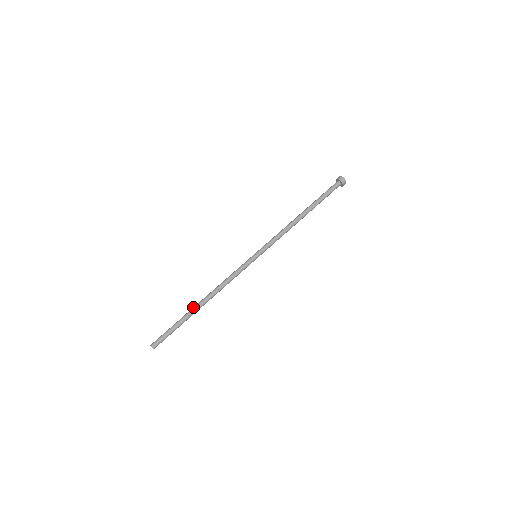
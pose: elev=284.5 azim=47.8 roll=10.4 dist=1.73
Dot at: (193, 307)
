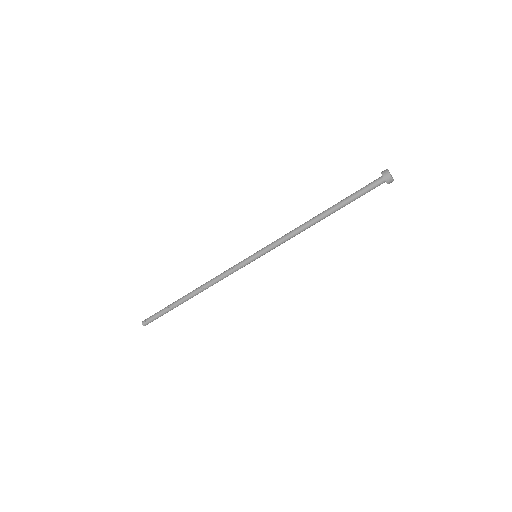
Dot at: (183, 299)
